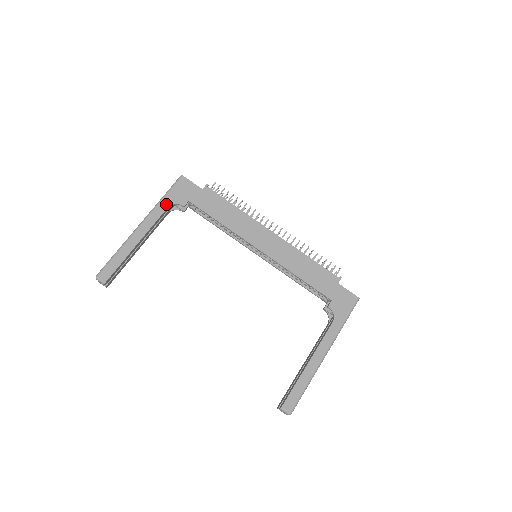
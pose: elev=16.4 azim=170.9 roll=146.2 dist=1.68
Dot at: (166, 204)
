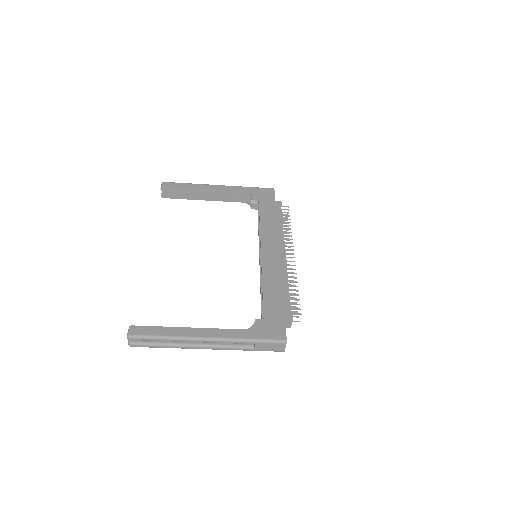
Dot at: (245, 190)
